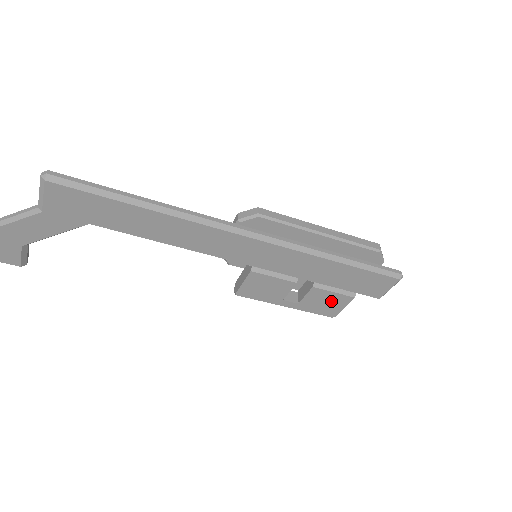
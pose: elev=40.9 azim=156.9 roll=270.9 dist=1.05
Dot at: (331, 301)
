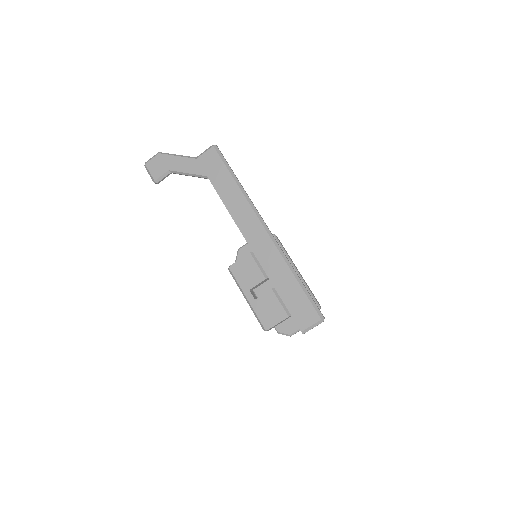
Dot at: (274, 311)
